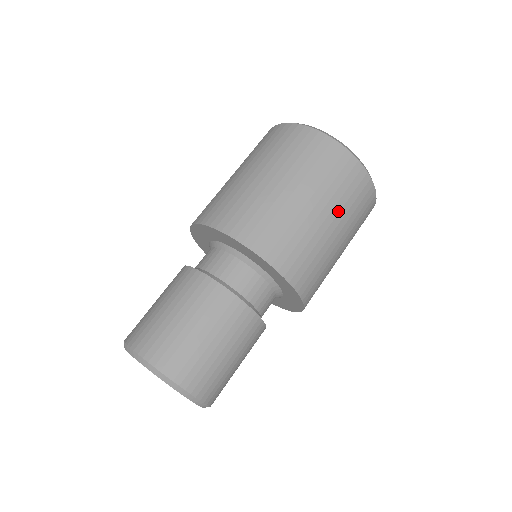
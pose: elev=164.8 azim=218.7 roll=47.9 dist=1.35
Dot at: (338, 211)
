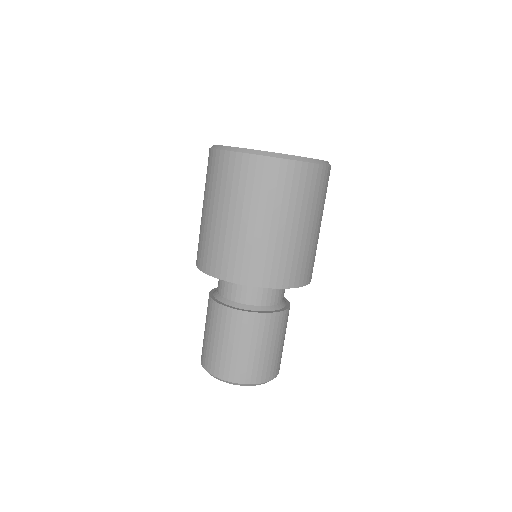
Dot at: (256, 207)
